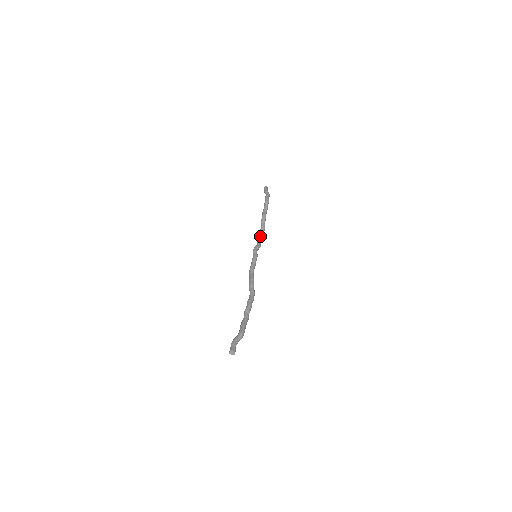
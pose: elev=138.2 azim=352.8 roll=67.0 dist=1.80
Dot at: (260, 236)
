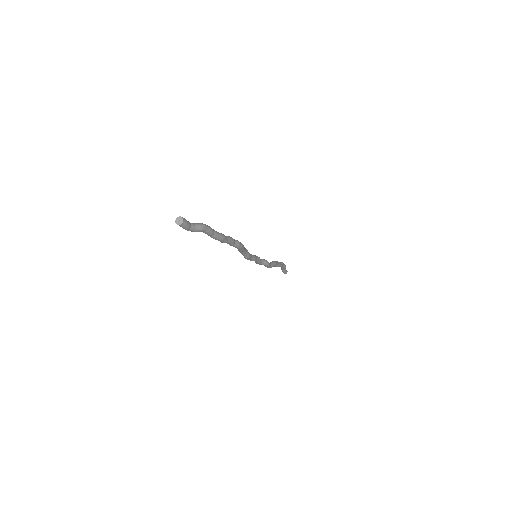
Dot at: occluded
